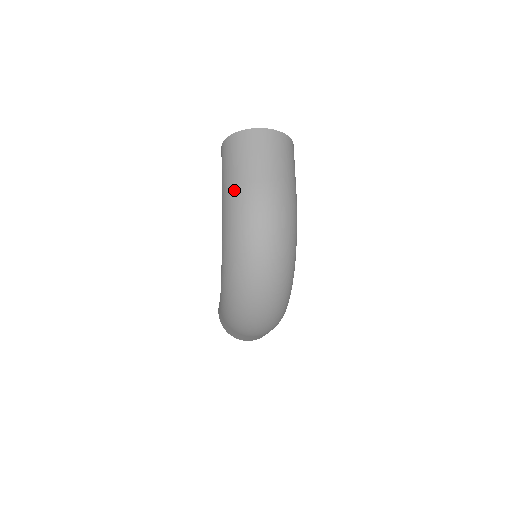
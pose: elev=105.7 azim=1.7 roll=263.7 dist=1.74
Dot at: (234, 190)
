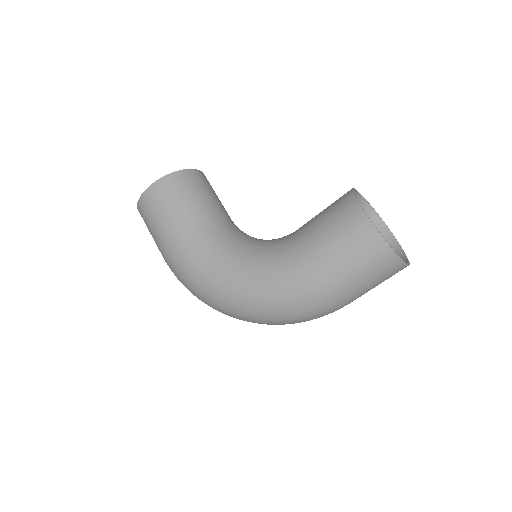
Dot at: (328, 296)
